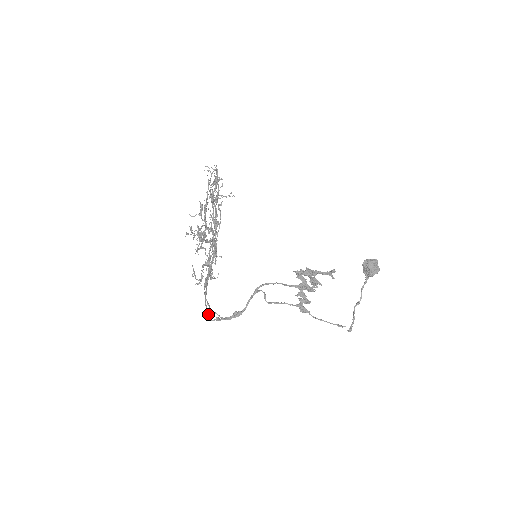
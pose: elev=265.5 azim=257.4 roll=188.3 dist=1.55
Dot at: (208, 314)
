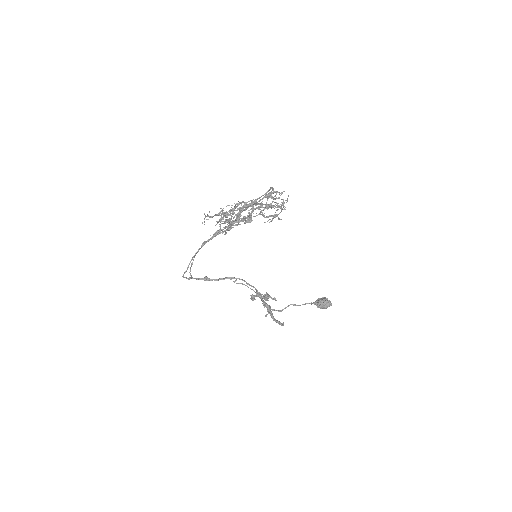
Dot at: occluded
